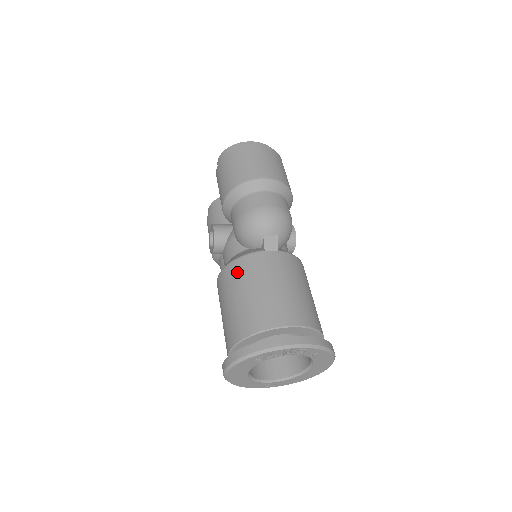
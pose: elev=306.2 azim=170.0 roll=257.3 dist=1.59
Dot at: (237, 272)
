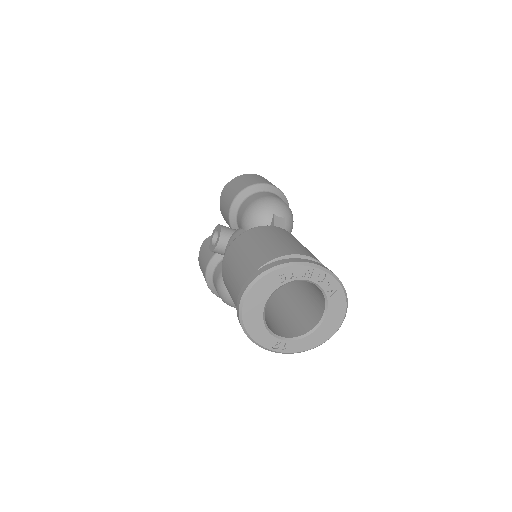
Dot at: (250, 235)
